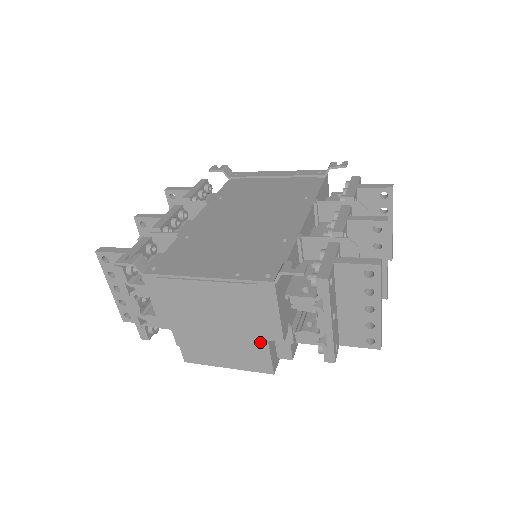
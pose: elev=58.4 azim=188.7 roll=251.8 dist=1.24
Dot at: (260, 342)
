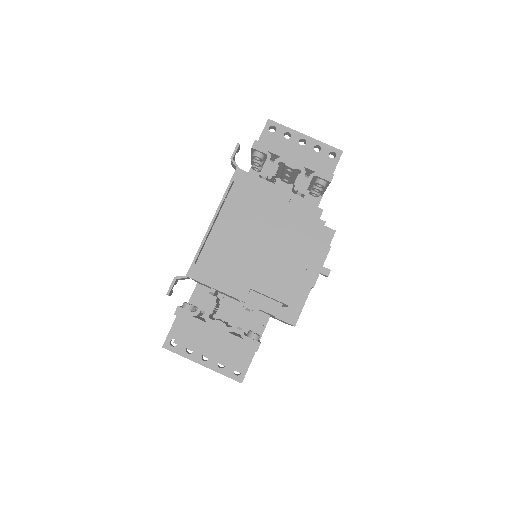
Dot at: (288, 213)
